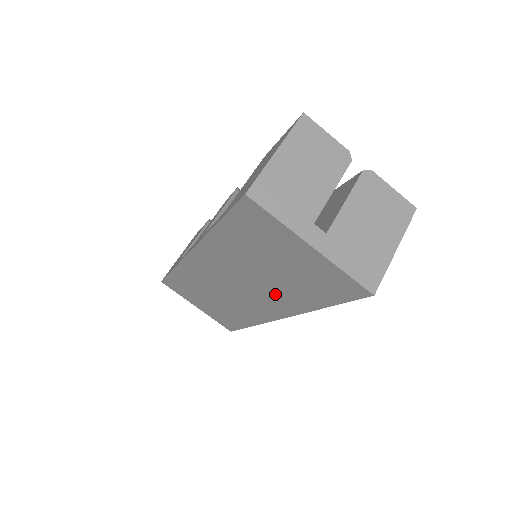
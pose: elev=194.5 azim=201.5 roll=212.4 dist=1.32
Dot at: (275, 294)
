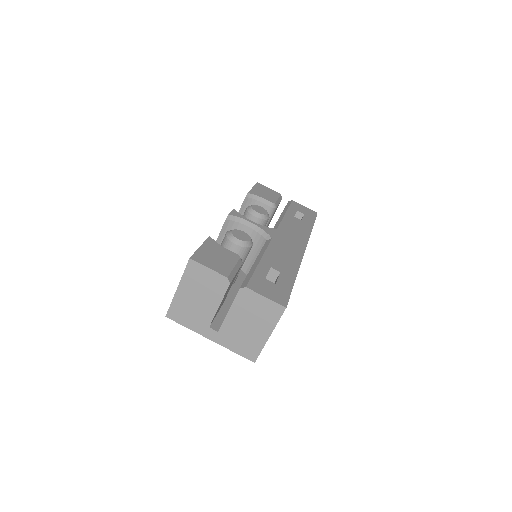
Dot at: occluded
